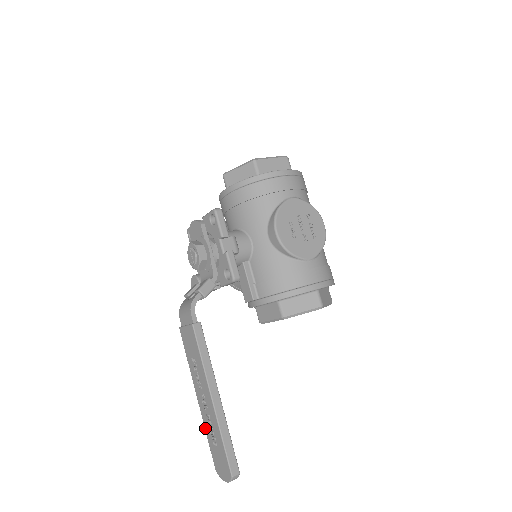
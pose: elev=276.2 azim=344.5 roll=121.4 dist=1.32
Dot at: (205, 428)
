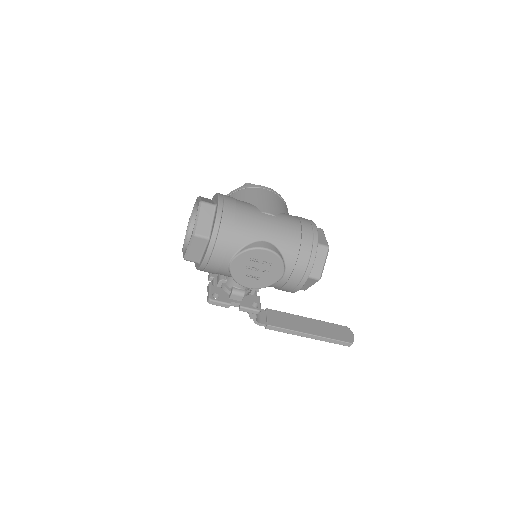
Dot at: occluded
